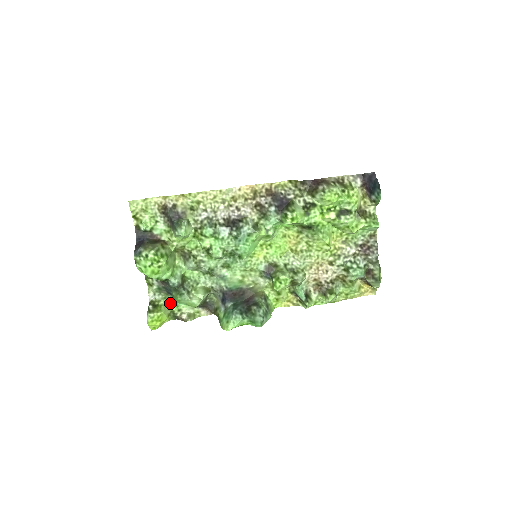
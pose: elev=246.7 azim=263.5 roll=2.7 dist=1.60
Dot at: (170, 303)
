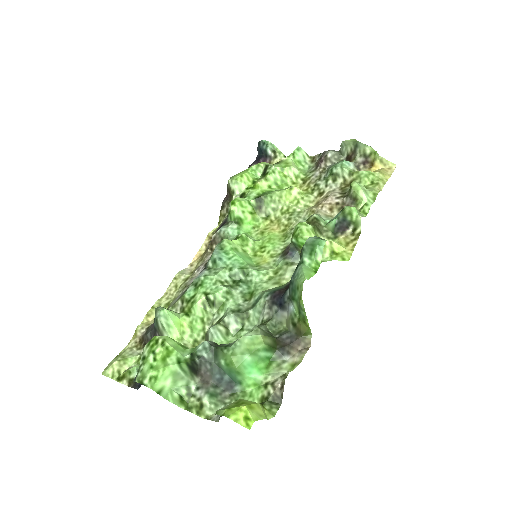
Dot at: (249, 398)
